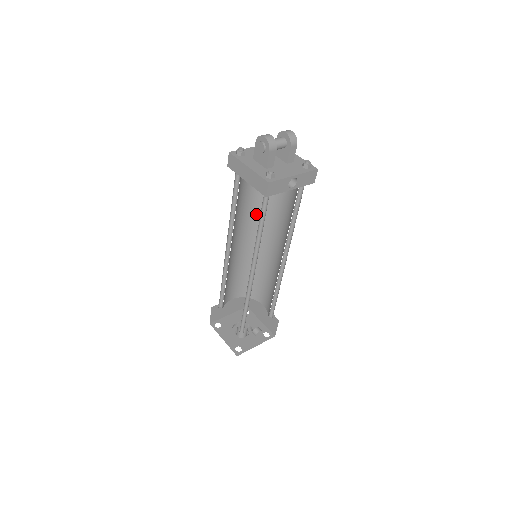
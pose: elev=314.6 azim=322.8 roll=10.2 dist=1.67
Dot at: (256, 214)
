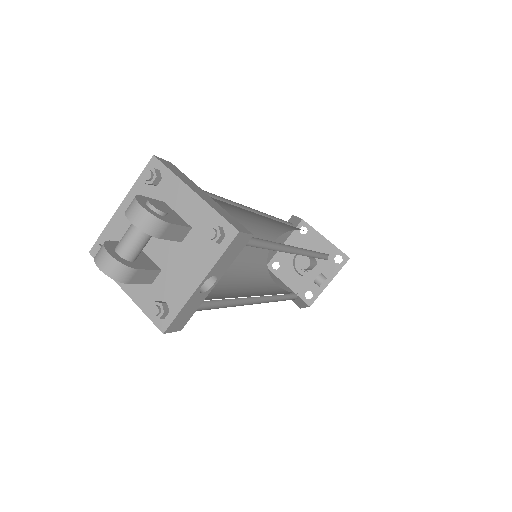
Dot at: occluded
